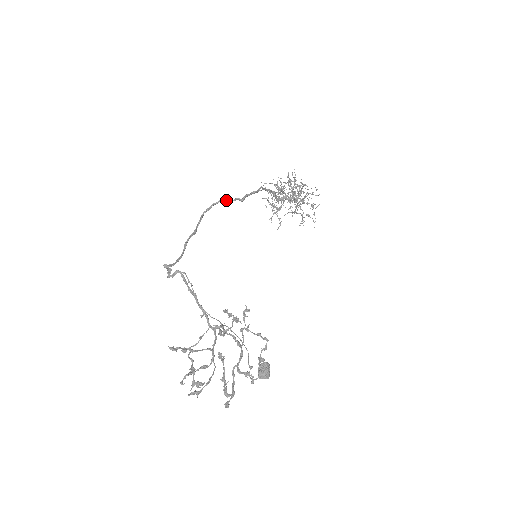
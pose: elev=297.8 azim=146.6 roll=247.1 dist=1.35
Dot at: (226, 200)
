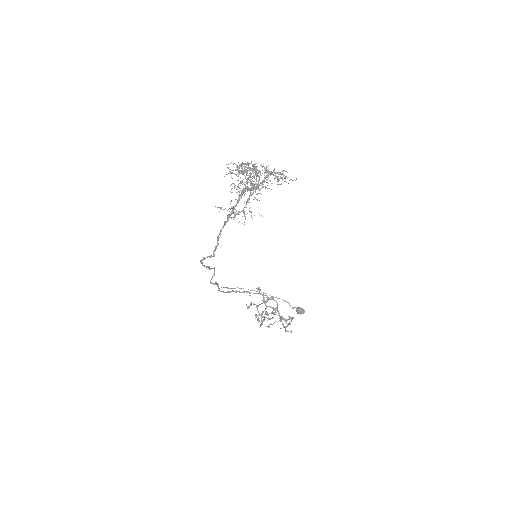
Dot at: occluded
